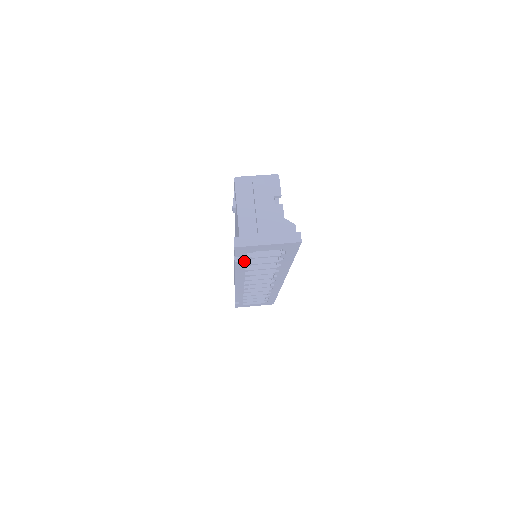
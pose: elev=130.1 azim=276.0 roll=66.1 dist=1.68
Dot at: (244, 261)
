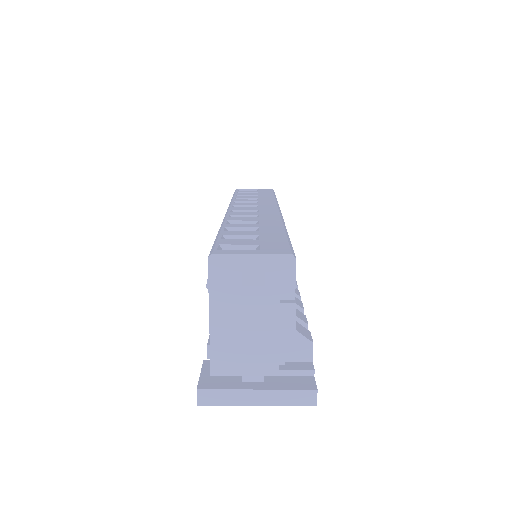
Dot at: occluded
